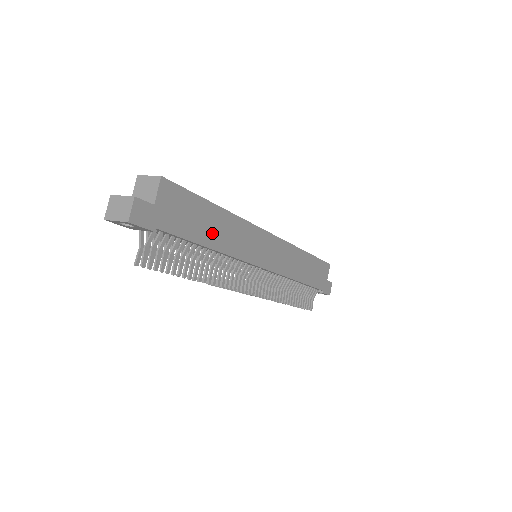
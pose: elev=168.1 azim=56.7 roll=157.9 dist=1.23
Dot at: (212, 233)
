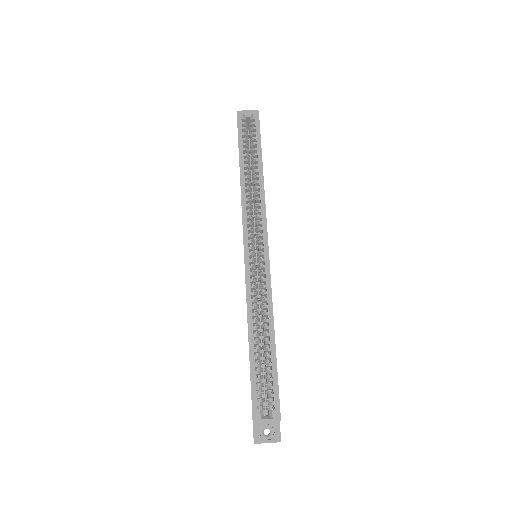
Dot at: occluded
